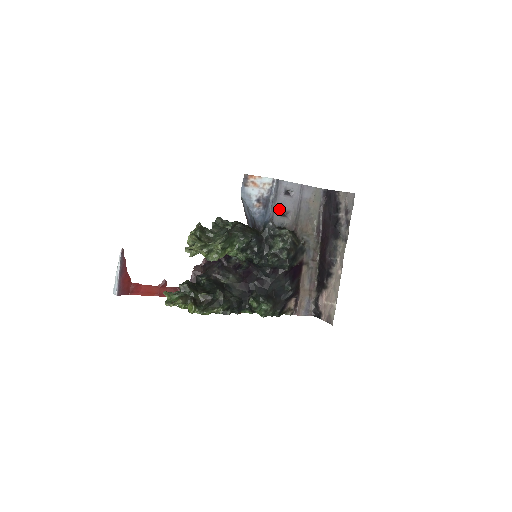
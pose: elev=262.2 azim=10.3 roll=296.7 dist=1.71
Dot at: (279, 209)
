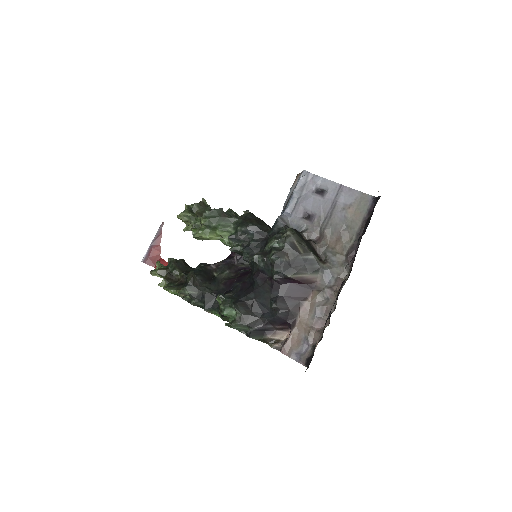
Dot at: (301, 208)
